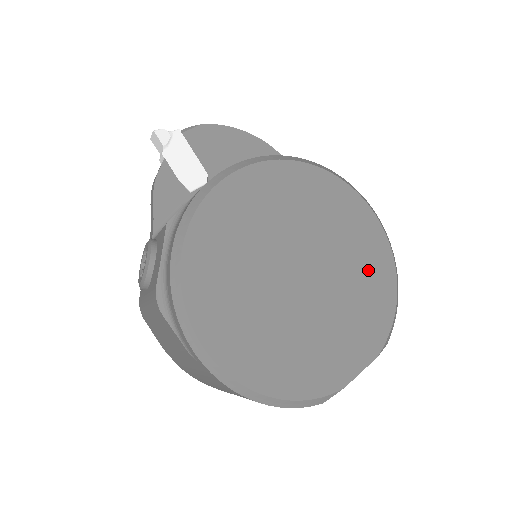
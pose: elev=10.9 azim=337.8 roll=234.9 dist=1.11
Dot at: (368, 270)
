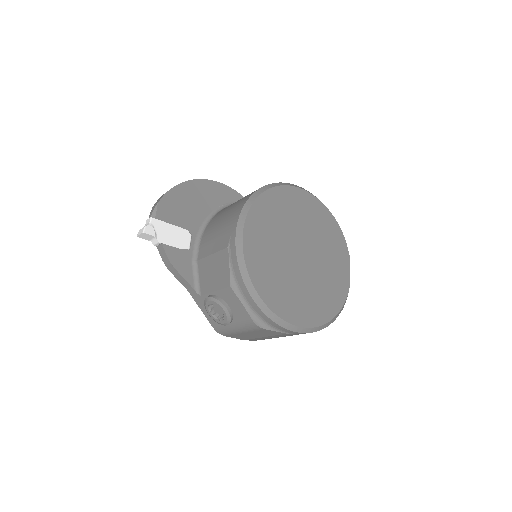
Dot at: (320, 222)
